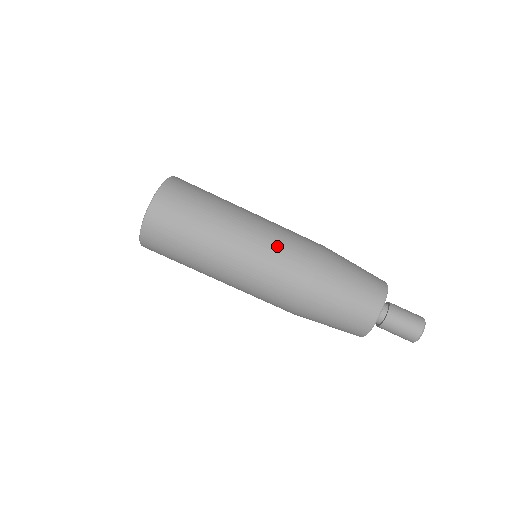
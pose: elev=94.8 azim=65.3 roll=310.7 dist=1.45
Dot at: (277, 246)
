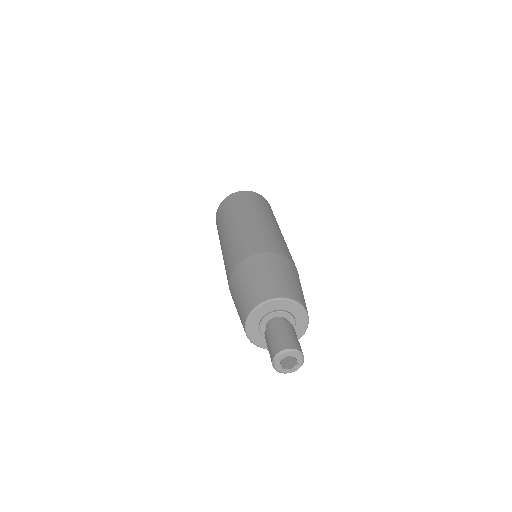
Dot at: (251, 234)
